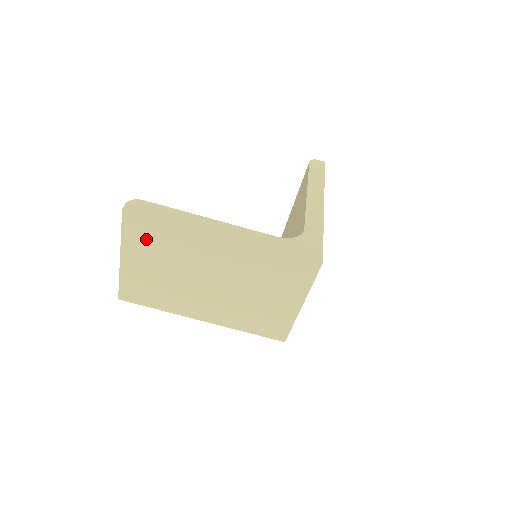
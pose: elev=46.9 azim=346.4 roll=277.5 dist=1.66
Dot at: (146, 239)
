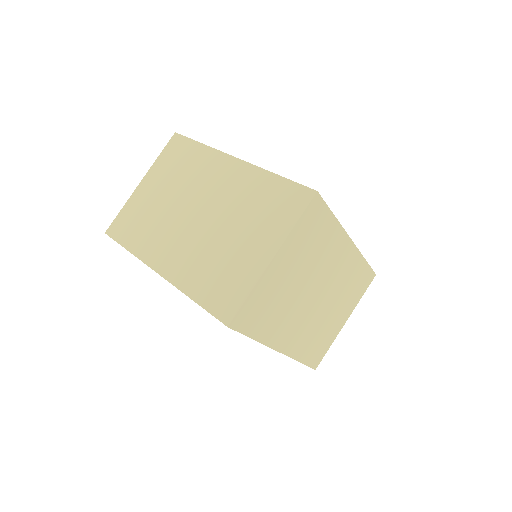
Dot at: (173, 161)
